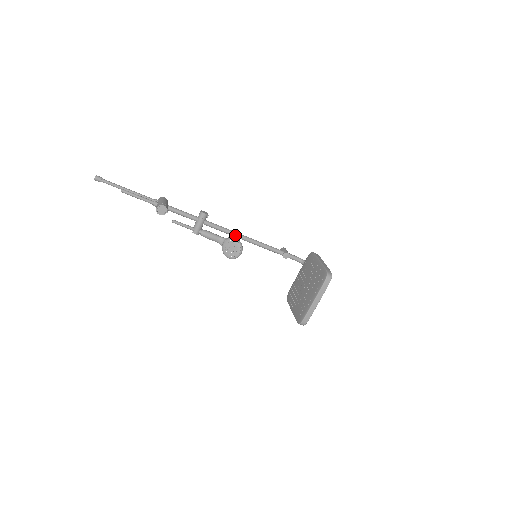
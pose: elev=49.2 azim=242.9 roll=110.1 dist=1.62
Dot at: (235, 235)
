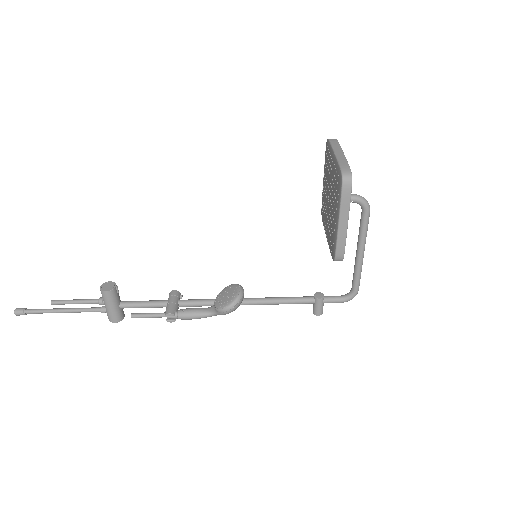
Dot at: occluded
